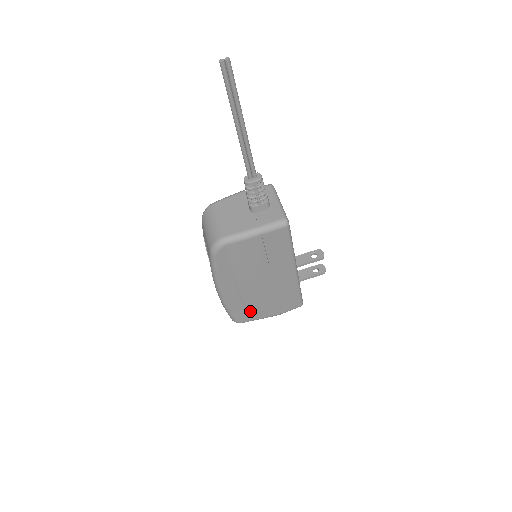
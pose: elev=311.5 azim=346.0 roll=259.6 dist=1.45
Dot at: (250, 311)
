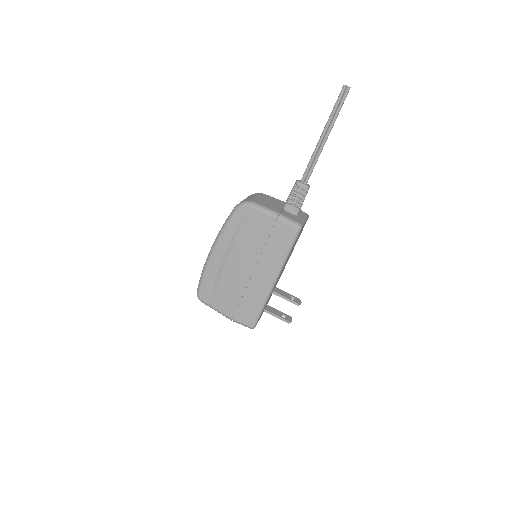
Dot at: (216, 292)
